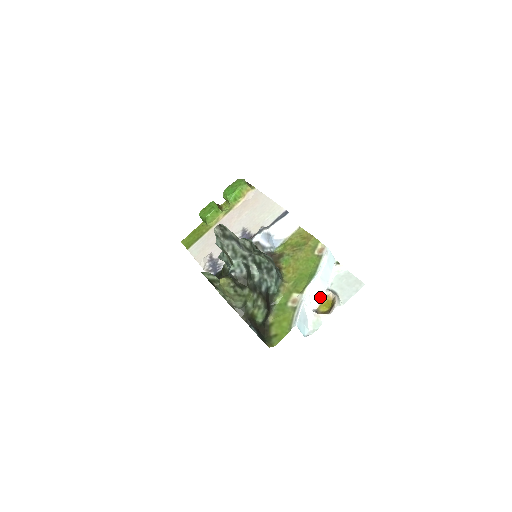
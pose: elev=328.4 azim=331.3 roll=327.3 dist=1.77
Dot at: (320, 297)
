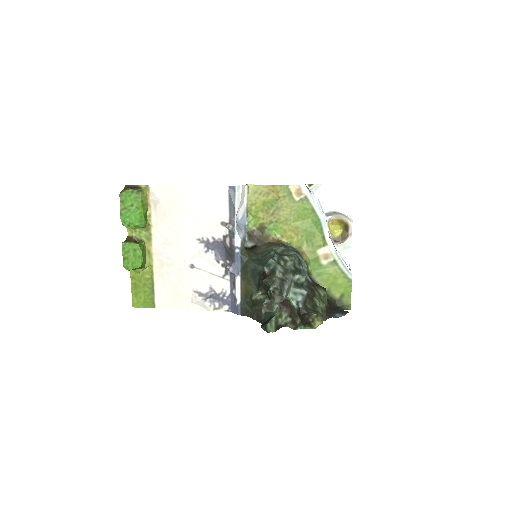
Dot at: occluded
